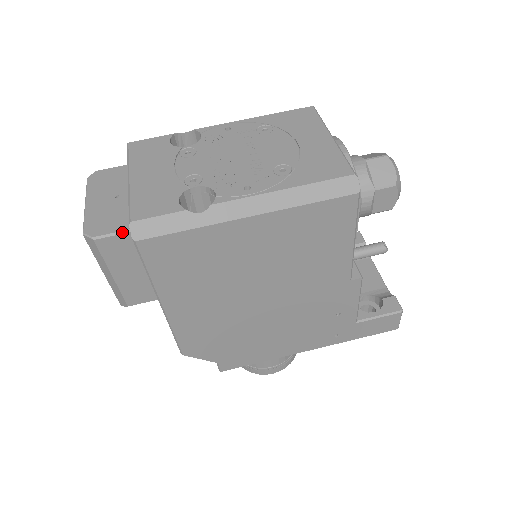
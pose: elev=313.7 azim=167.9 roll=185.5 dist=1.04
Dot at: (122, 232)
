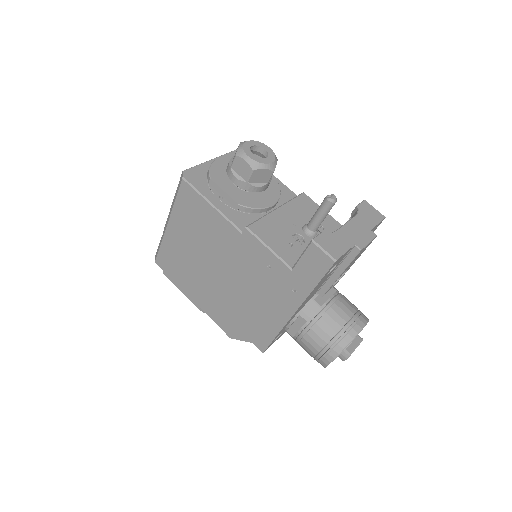
Dot at: occluded
